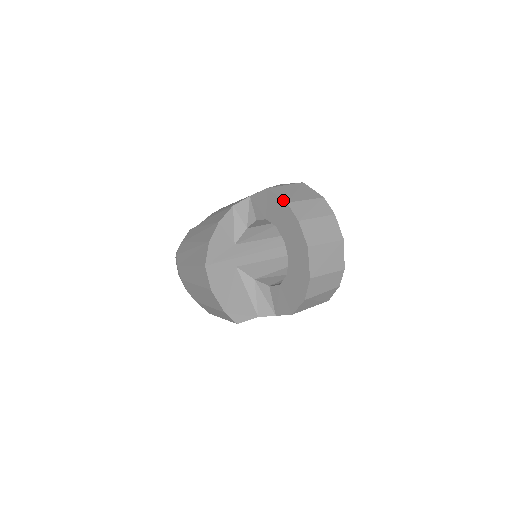
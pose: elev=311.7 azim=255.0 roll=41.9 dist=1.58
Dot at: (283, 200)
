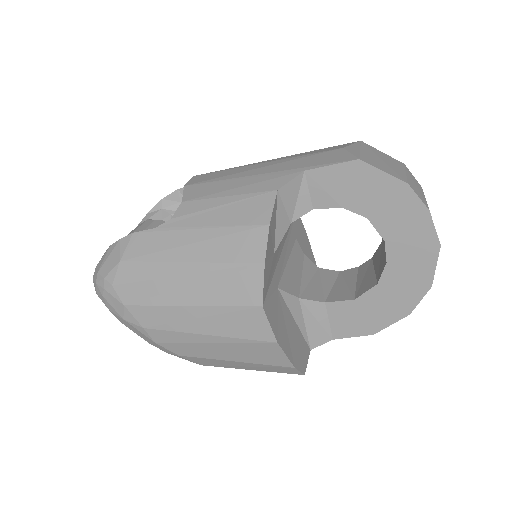
Dot at: (399, 179)
